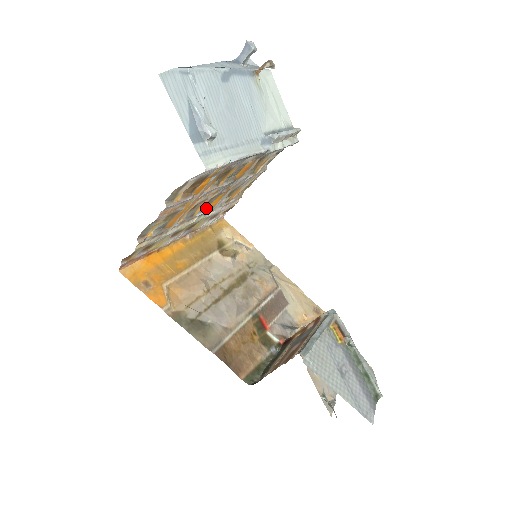
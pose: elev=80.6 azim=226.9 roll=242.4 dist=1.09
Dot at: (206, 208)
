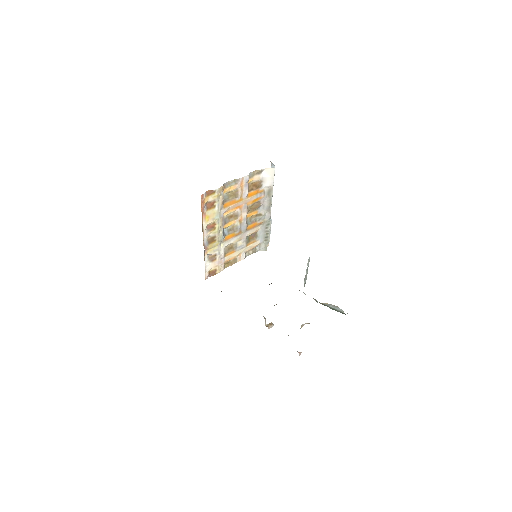
Dot at: (225, 235)
